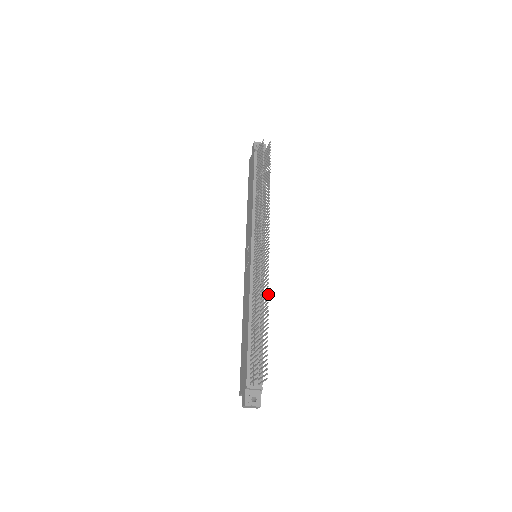
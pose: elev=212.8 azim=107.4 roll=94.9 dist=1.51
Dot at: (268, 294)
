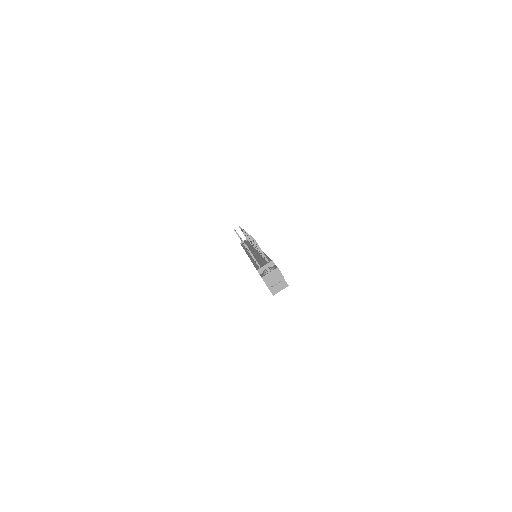
Dot at: occluded
